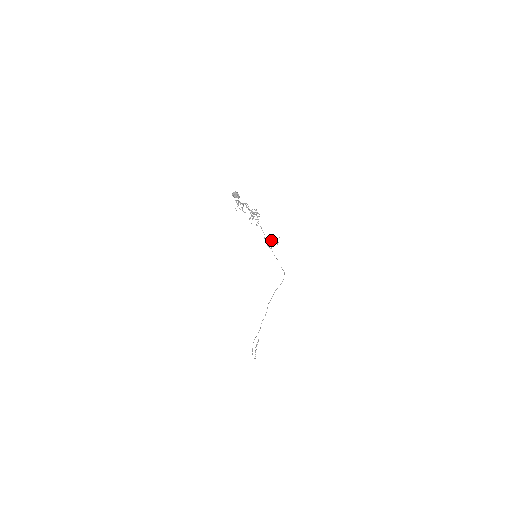
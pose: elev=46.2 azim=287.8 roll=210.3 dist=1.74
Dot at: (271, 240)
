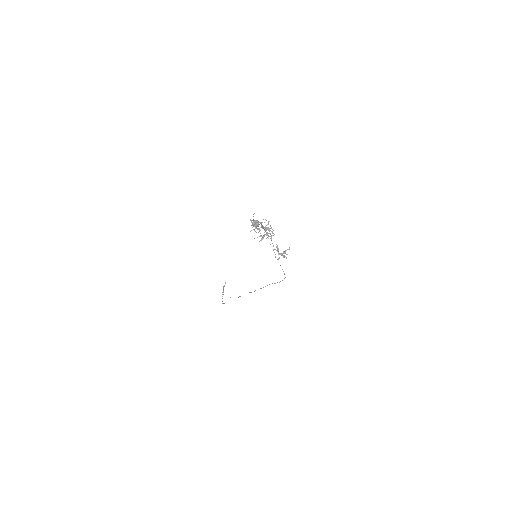
Dot at: (278, 248)
